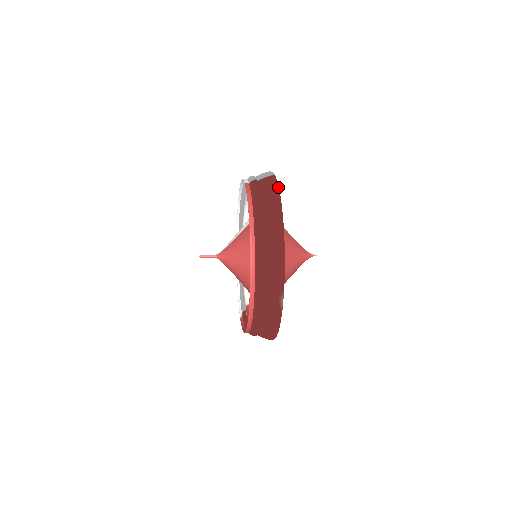
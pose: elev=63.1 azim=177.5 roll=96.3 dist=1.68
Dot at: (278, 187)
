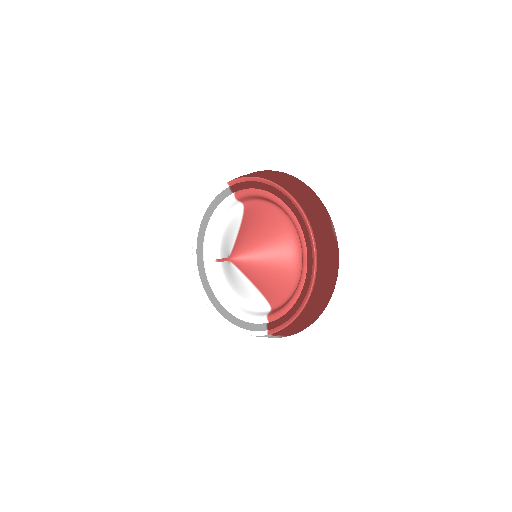
Dot at: occluded
